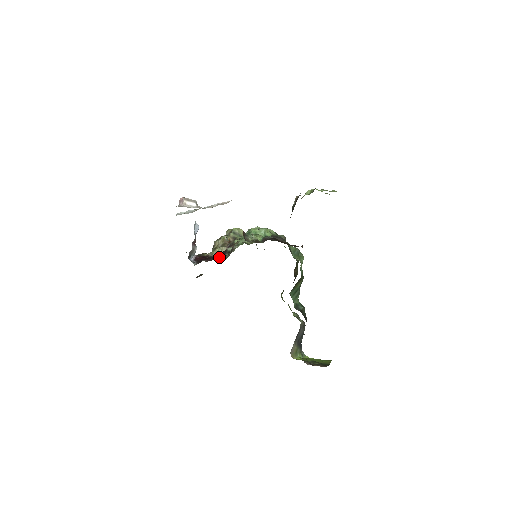
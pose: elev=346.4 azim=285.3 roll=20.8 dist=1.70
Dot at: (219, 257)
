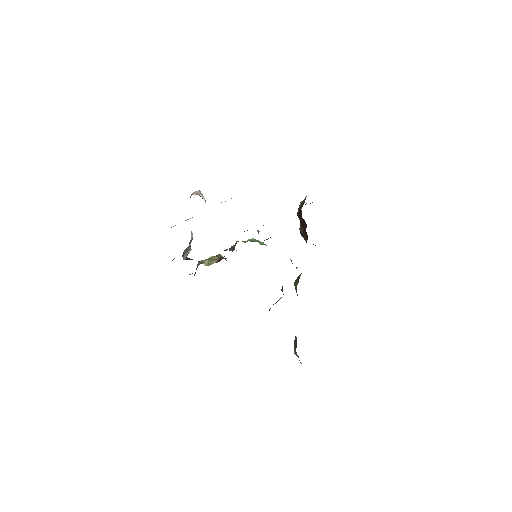
Dot at: occluded
